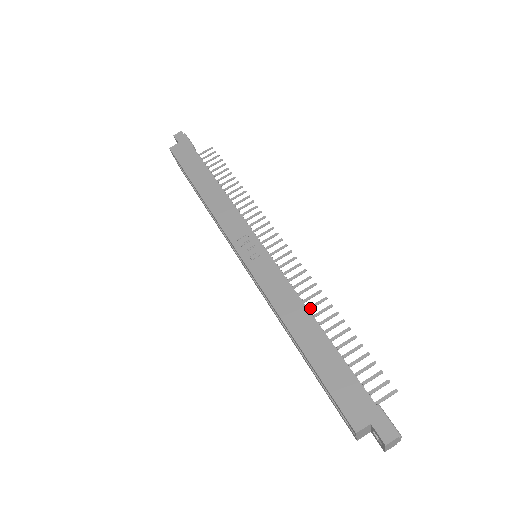
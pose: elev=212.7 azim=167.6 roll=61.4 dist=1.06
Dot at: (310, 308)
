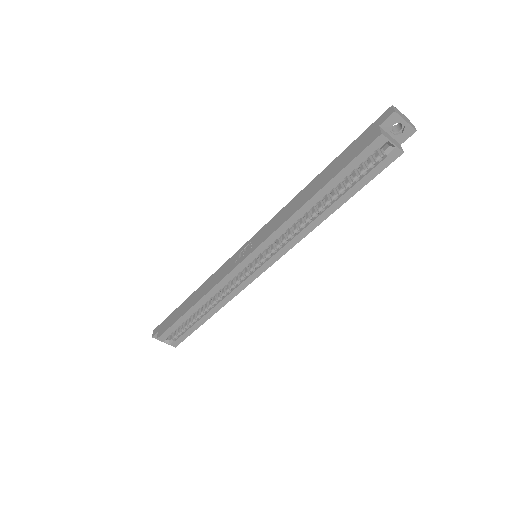
Dot at: occluded
